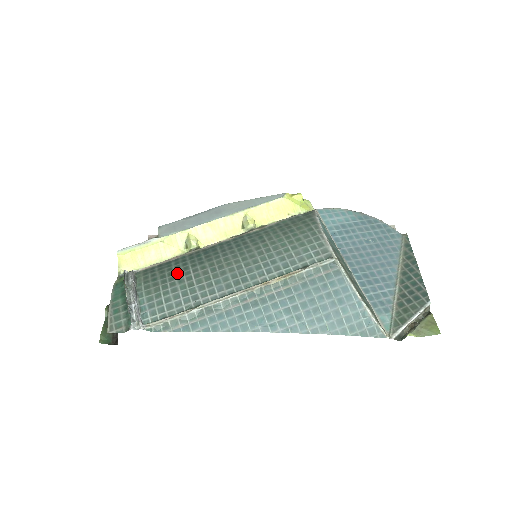
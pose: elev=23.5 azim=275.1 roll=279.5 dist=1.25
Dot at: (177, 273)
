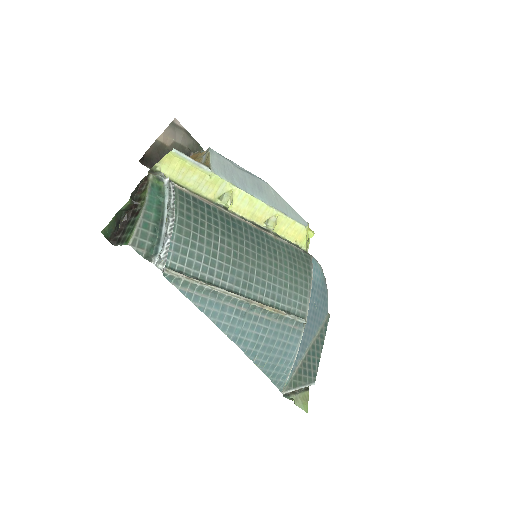
Dot at: (209, 229)
